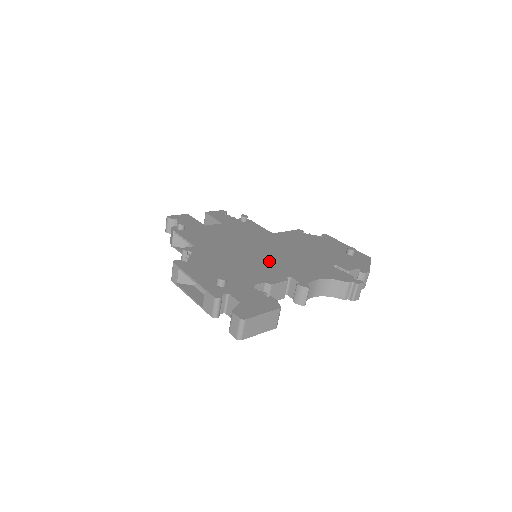
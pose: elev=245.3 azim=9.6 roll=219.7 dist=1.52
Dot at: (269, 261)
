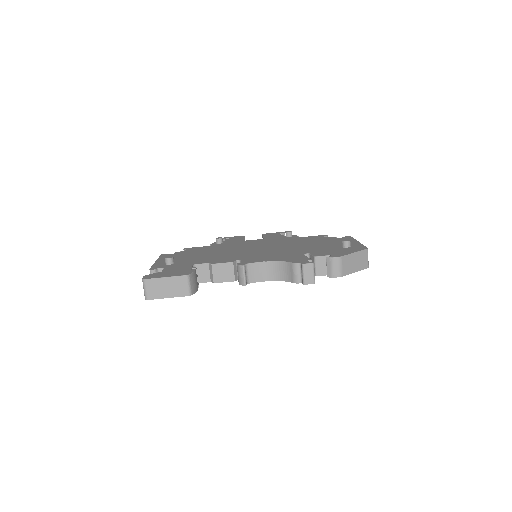
Dot at: (242, 252)
